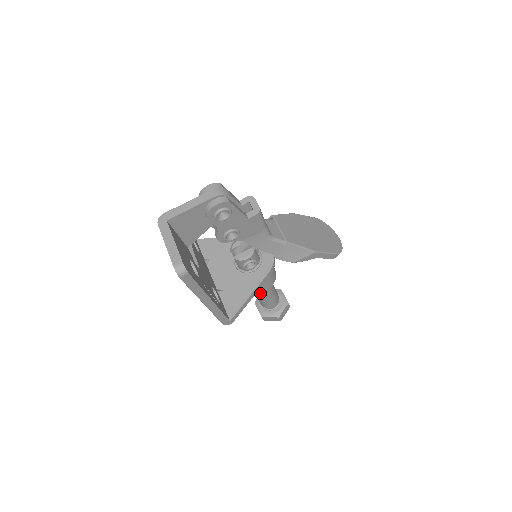
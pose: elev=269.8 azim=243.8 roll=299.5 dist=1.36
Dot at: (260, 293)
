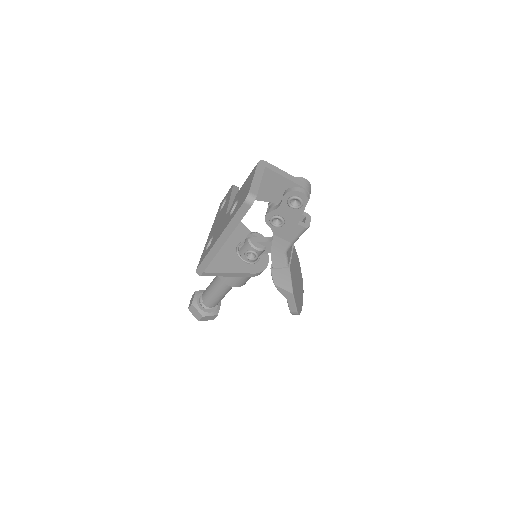
Dot at: (225, 282)
